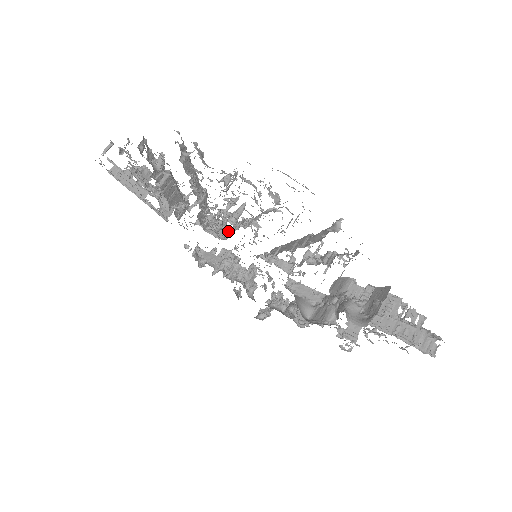
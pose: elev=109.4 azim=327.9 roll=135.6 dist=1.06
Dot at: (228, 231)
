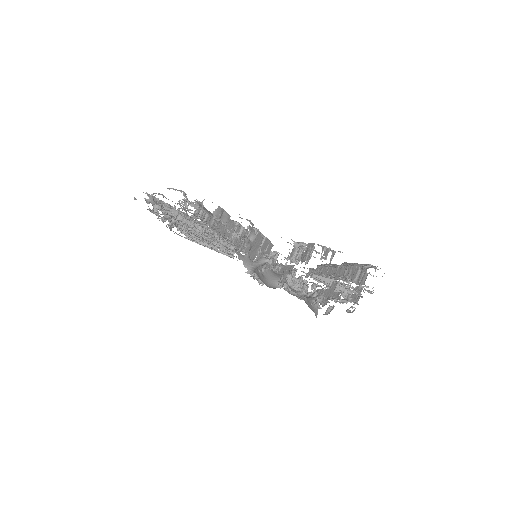
Dot at: (225, 244)
